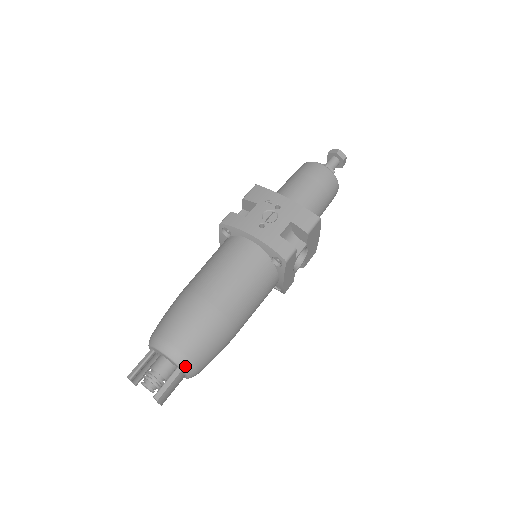
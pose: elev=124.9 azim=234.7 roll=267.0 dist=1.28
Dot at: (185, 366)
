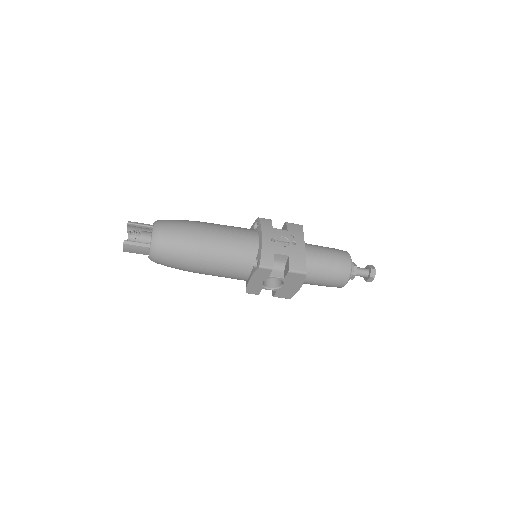
Dot at: (153, 246)
